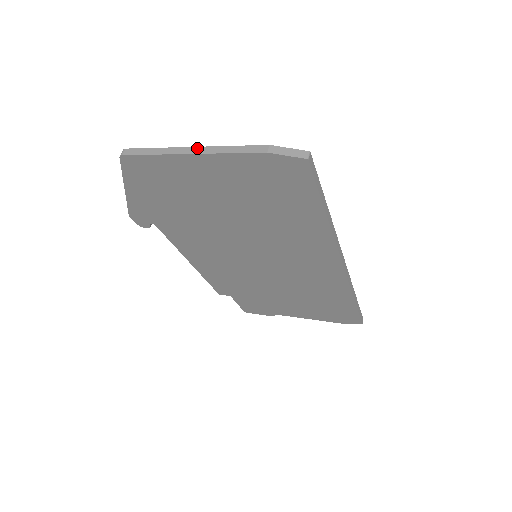
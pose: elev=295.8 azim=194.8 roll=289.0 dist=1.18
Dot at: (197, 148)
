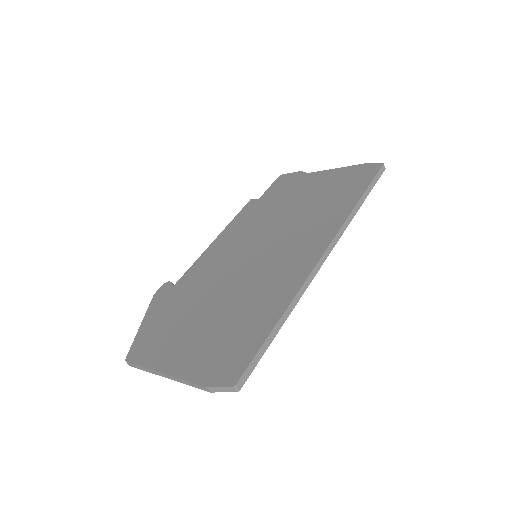
Dot at: (165, 375)
